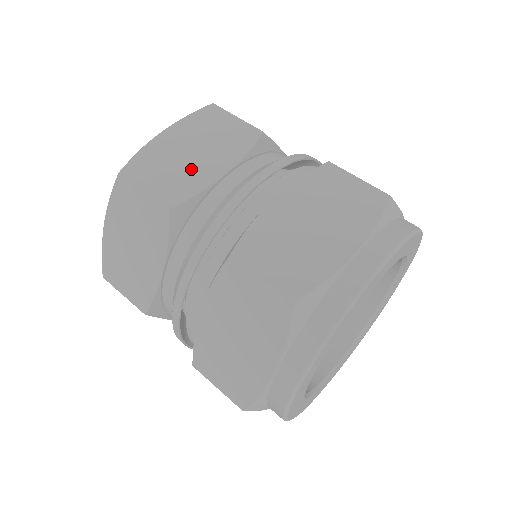
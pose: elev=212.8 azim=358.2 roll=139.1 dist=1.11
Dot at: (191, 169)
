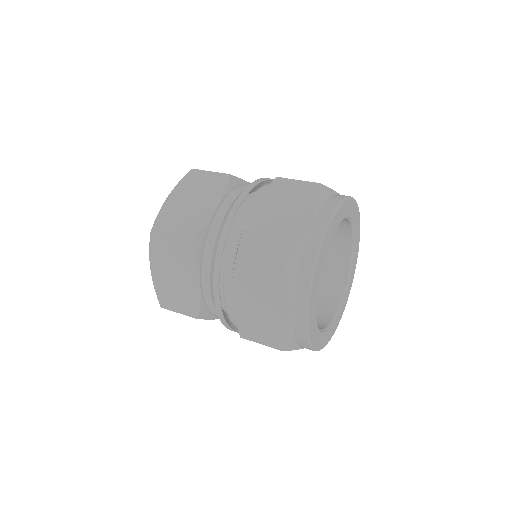
Dot at: occluded
